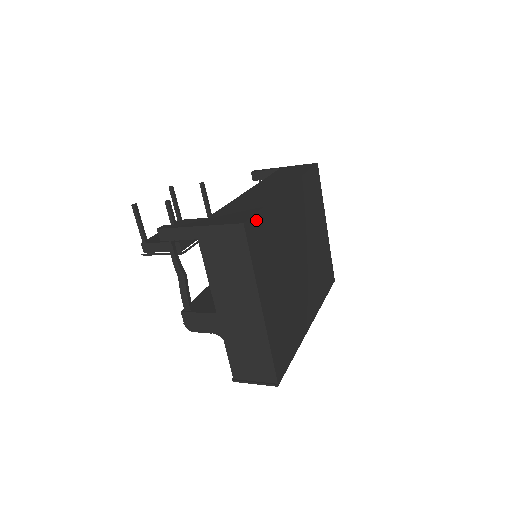
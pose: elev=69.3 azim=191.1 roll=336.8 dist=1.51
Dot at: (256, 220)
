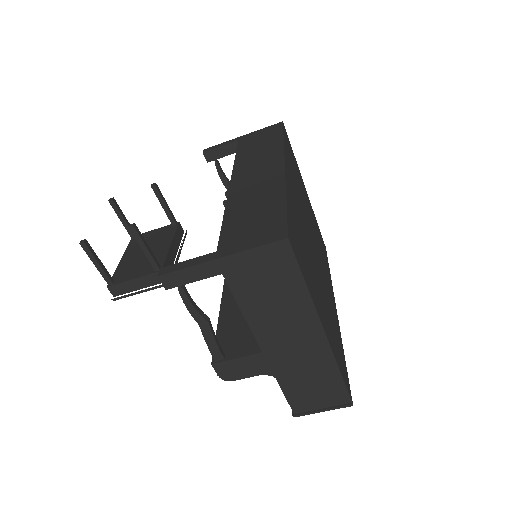
Dot at: (289, 225)
